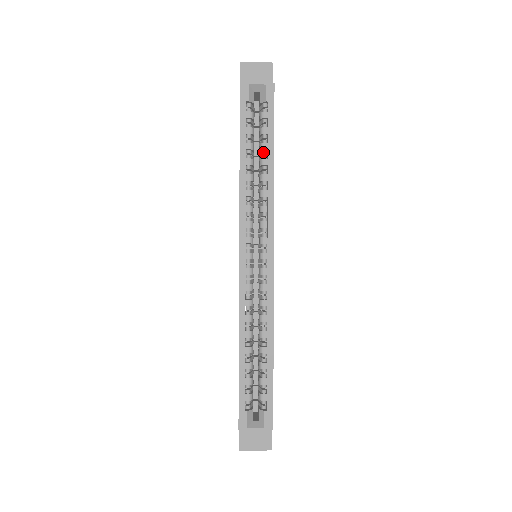
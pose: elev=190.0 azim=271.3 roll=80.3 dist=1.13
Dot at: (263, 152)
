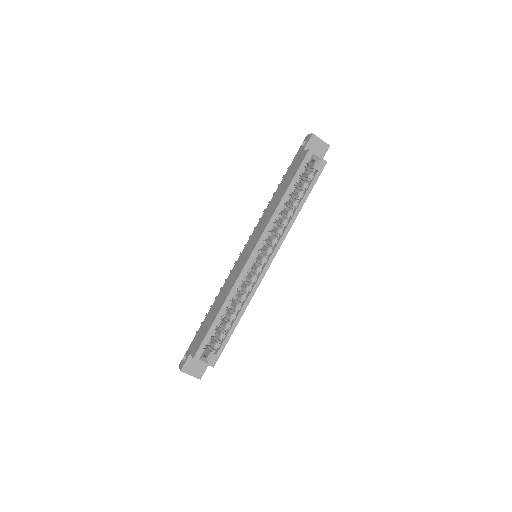
Dot at: (298, 198)
